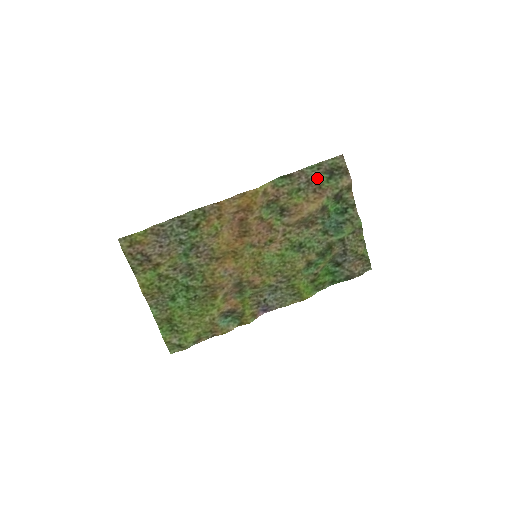
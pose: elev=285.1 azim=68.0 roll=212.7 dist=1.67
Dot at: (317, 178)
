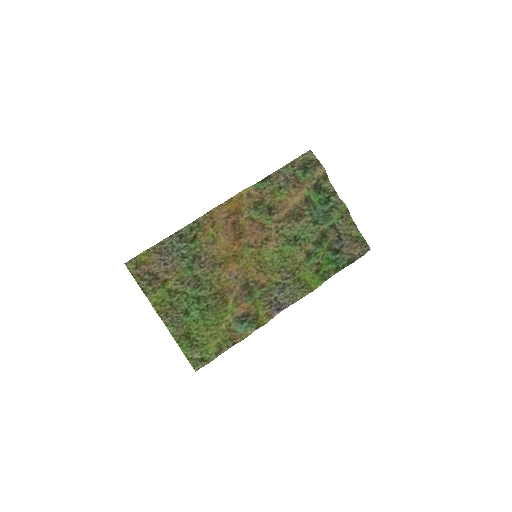
Dot at: (293, 175)
